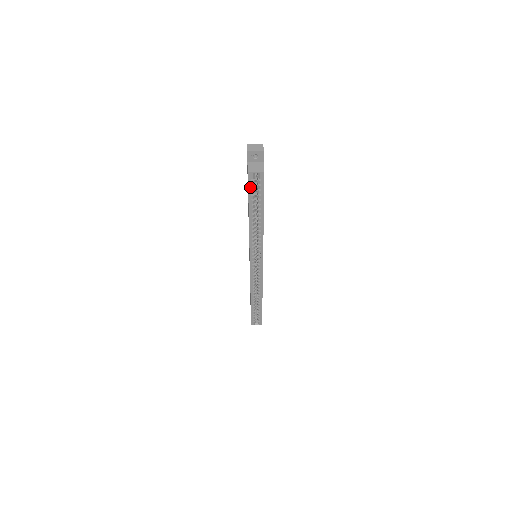
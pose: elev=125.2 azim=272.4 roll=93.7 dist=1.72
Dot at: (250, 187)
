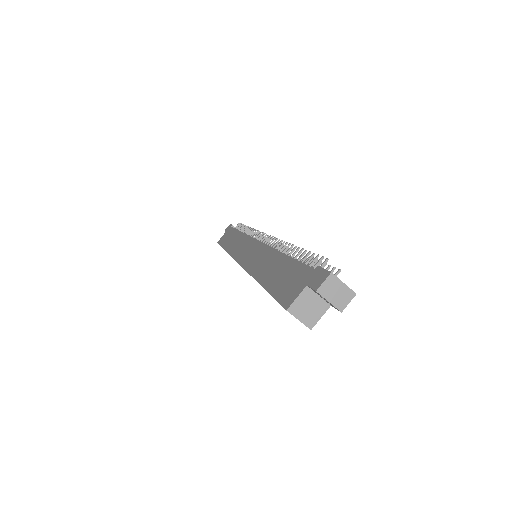
Dot at: (279, 302)
